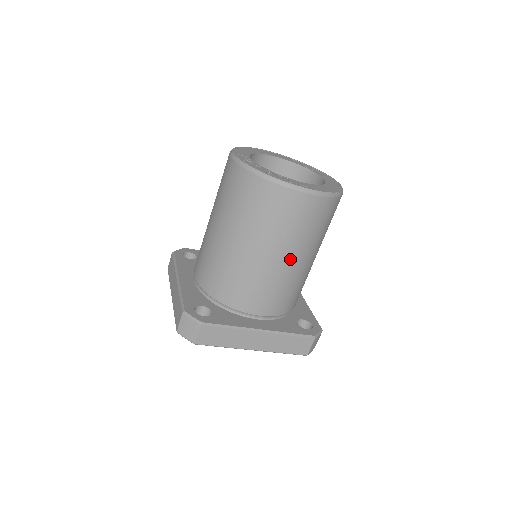
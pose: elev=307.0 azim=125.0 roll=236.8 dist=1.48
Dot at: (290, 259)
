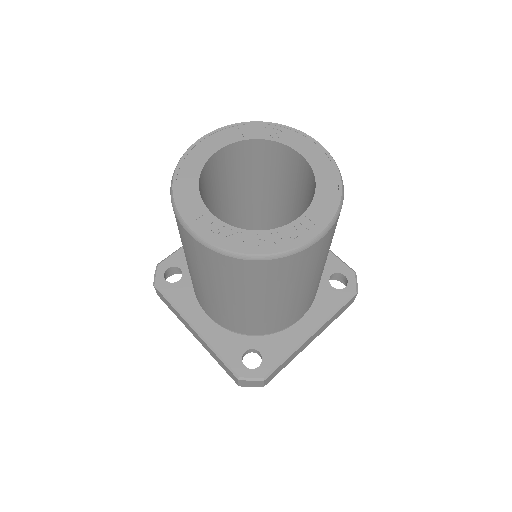
Dot at: (316, 277)
